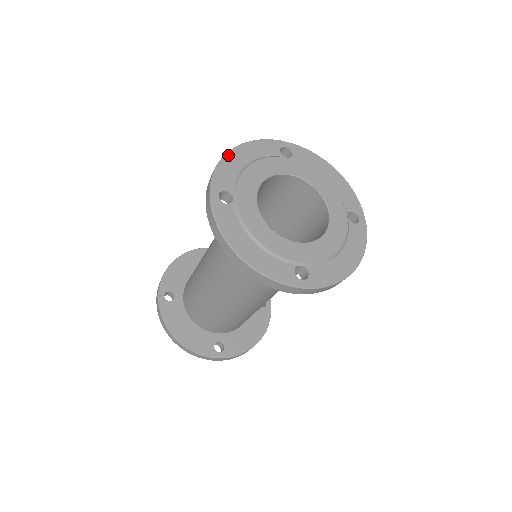
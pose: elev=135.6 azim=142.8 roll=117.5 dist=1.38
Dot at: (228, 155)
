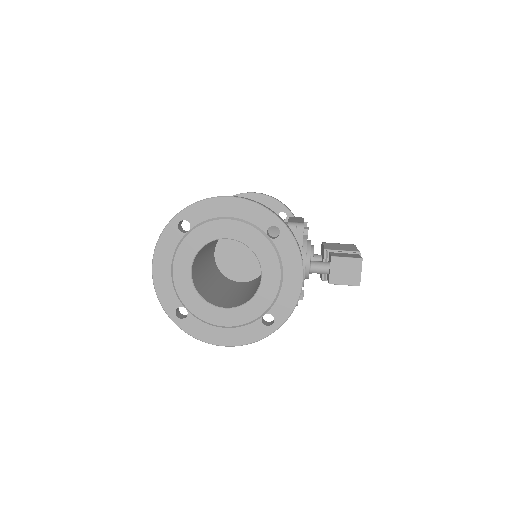
Dot at: (220, 199)
